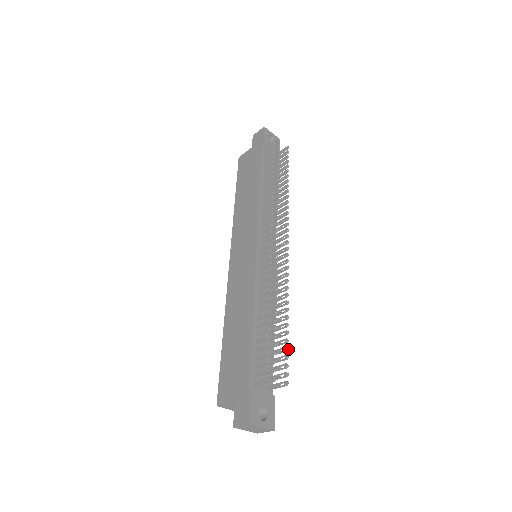
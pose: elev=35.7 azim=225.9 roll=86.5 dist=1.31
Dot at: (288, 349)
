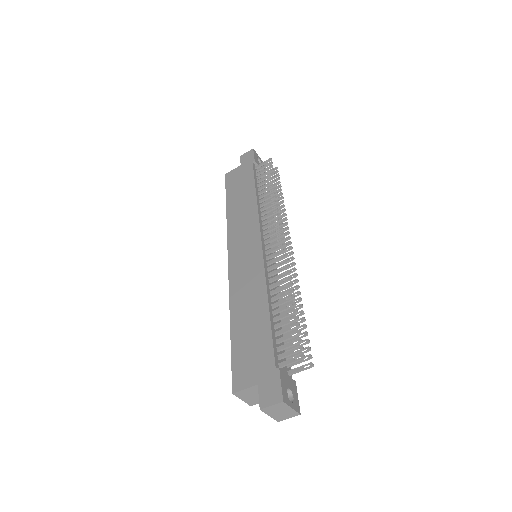
Dot at: occluded
